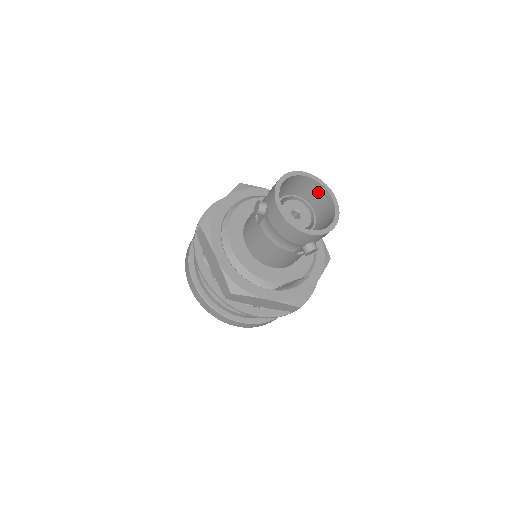
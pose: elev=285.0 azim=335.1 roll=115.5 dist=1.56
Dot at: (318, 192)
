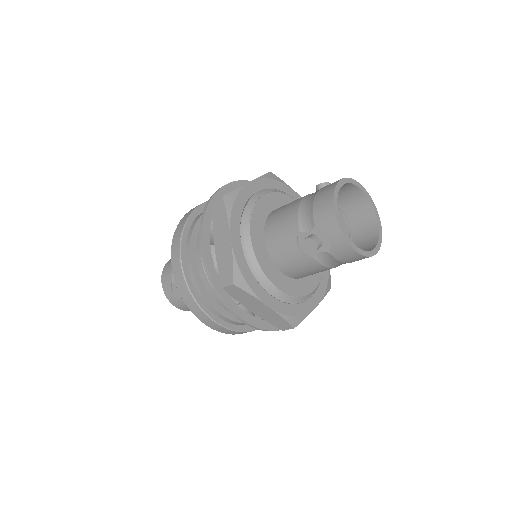
Dot at: (345, 189)
